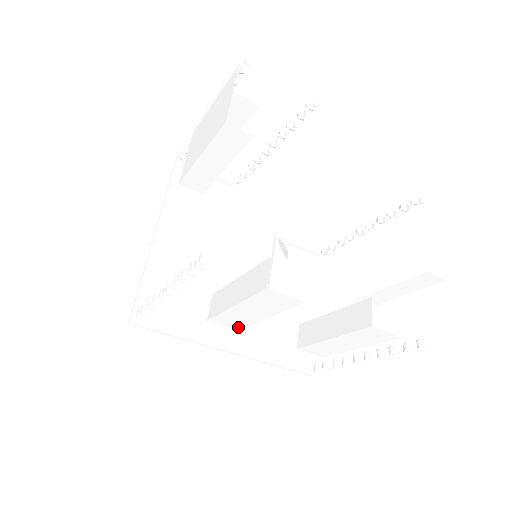
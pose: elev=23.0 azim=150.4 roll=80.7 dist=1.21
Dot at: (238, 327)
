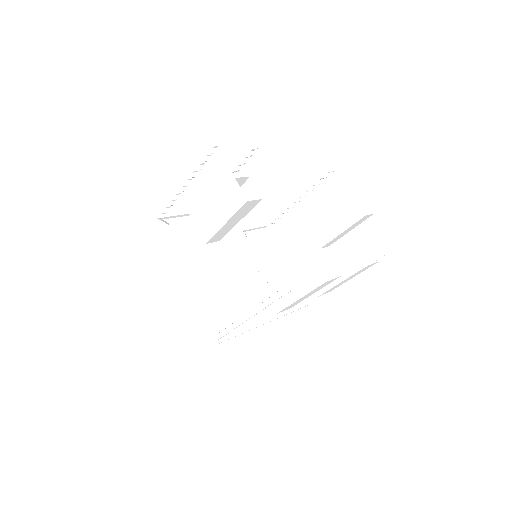
Dot at: occluded
